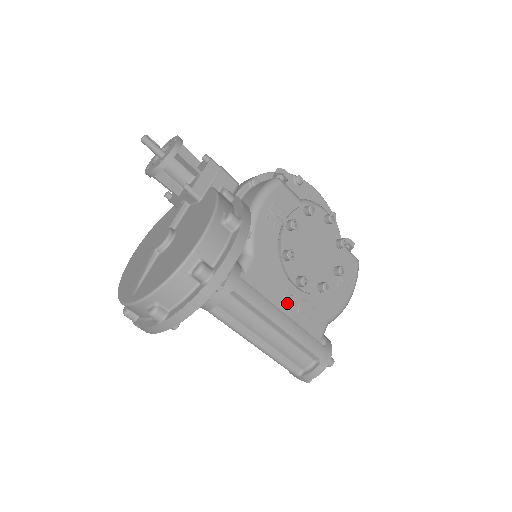
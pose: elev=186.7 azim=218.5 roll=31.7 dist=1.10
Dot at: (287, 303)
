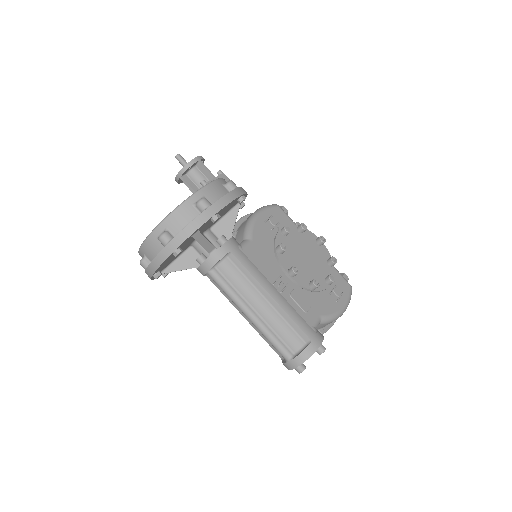
Dot at: (279, 285)
